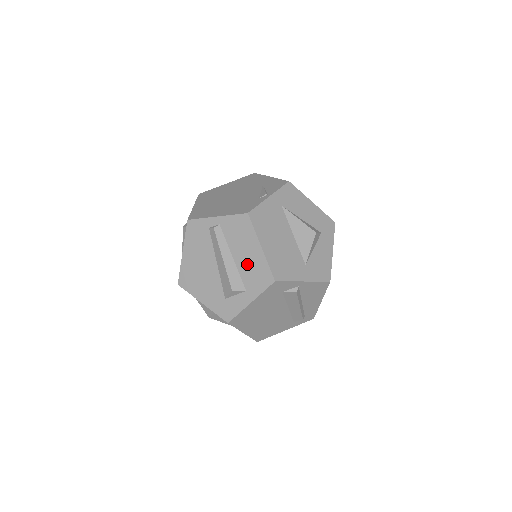
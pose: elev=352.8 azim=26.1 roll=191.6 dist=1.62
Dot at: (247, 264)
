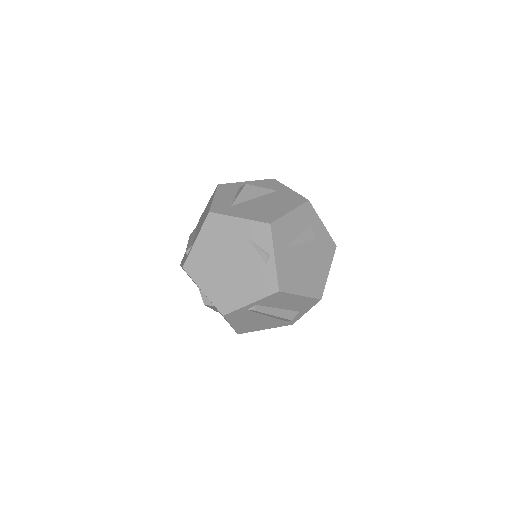
Dot at: (293, 305)
